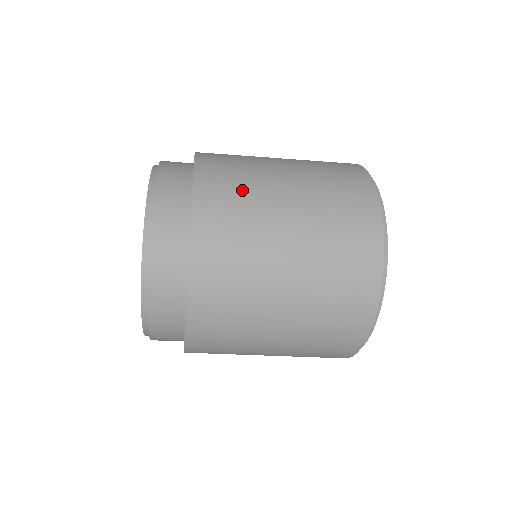
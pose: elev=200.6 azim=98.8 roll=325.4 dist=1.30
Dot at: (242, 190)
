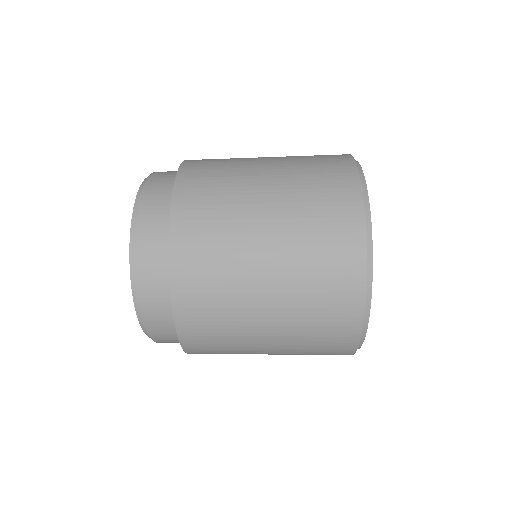
Dot at: (218, 260)
